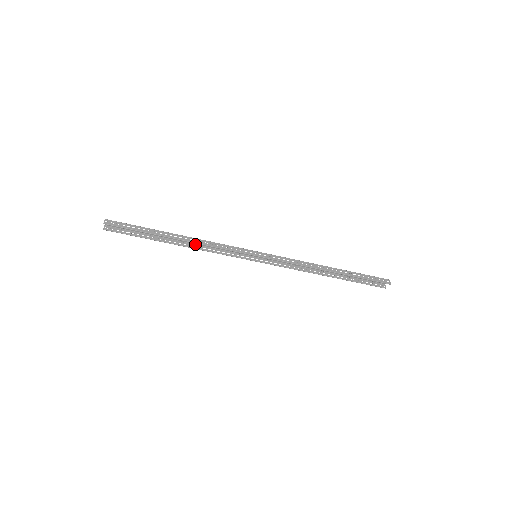
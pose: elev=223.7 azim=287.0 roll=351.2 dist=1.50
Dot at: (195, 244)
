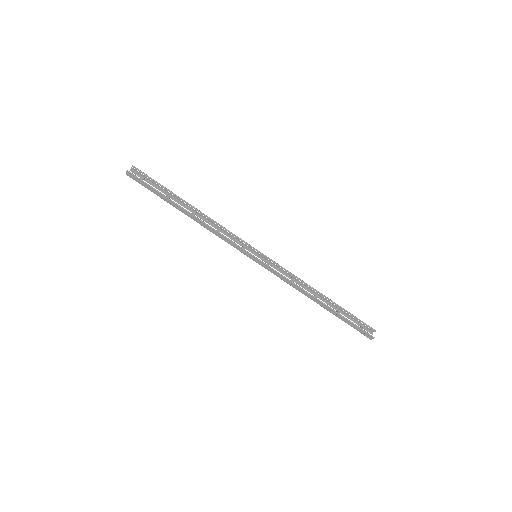
Dot at: (201, 225)
